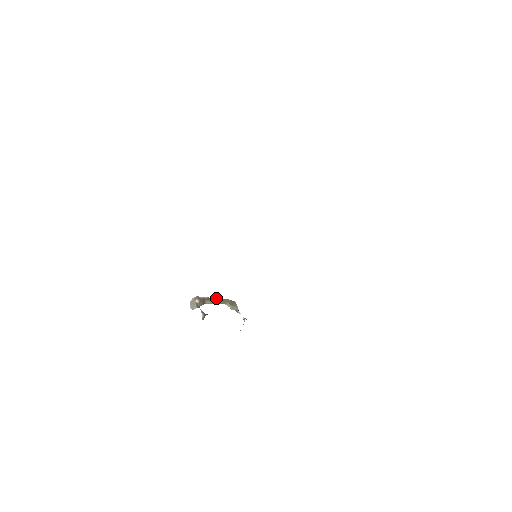
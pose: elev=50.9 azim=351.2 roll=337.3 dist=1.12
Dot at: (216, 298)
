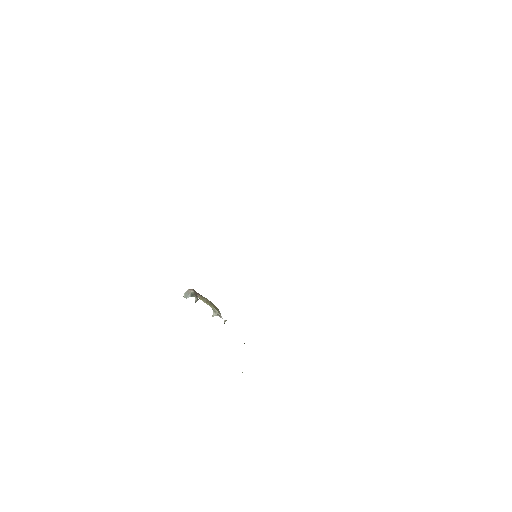
Dot at: (206, 298)
